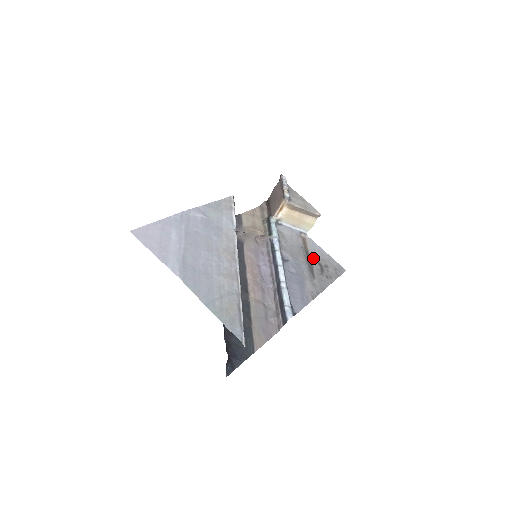
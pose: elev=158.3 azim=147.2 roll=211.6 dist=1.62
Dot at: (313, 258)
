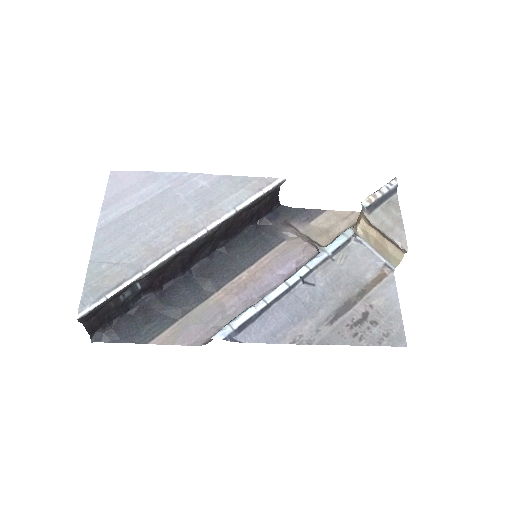
Dot at: (364, 302)
